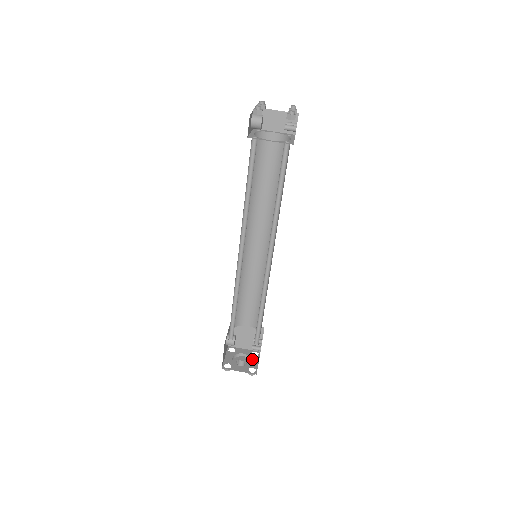
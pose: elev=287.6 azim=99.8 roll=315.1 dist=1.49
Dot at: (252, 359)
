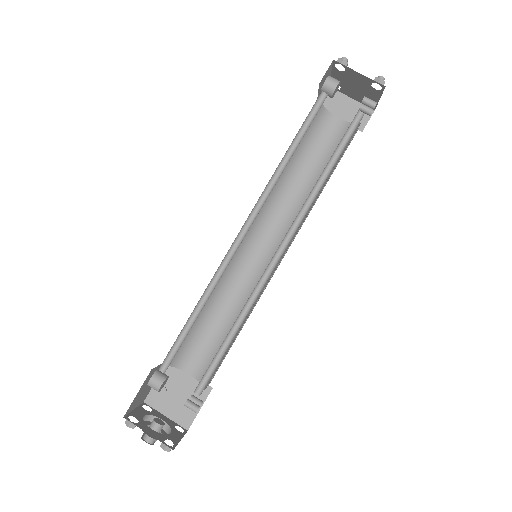
Dot at: (173, 431)
